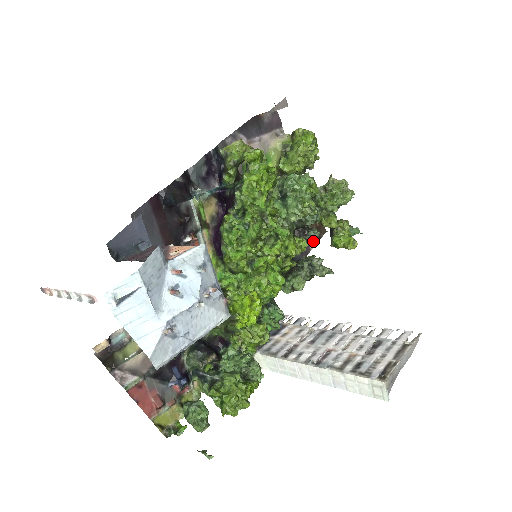
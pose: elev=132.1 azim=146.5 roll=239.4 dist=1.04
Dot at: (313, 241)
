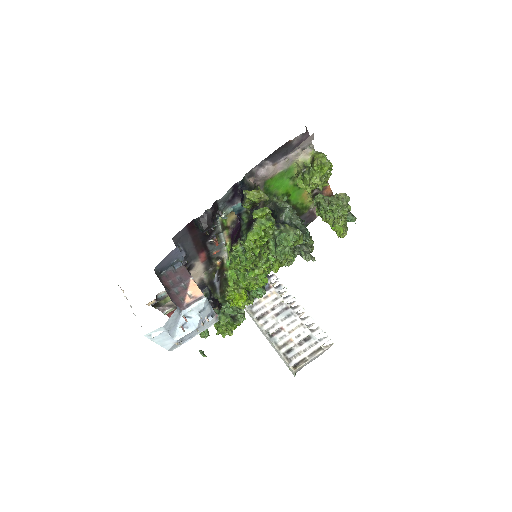
Dot at: occluded
